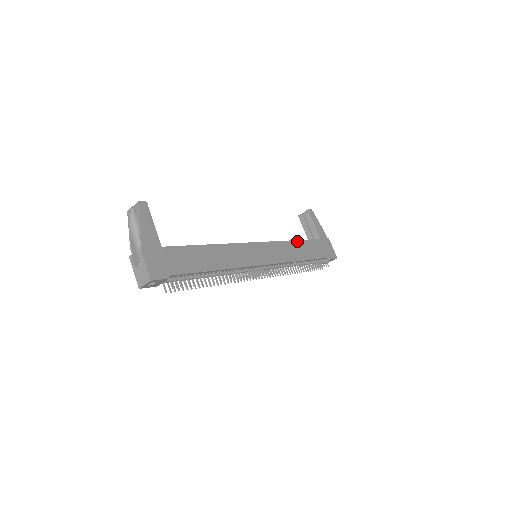
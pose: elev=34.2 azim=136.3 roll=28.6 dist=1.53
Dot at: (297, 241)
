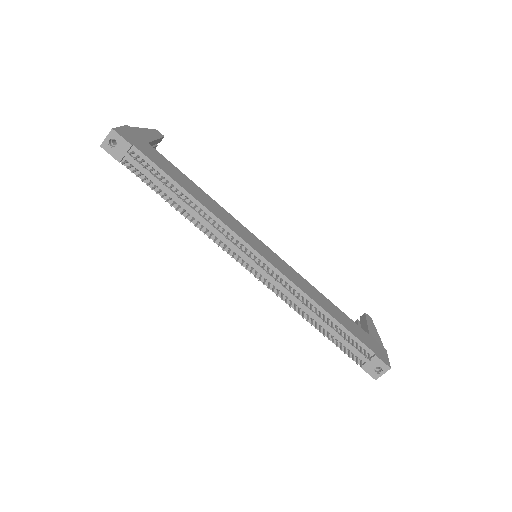
Dot at: (326, 298)
